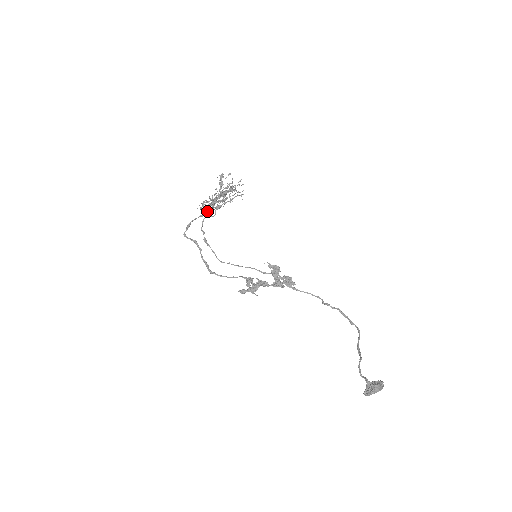
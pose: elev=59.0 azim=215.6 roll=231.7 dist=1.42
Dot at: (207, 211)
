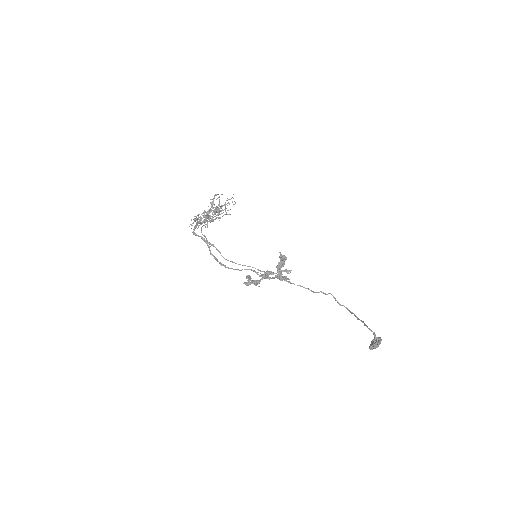
Dot at: (205, 220)
